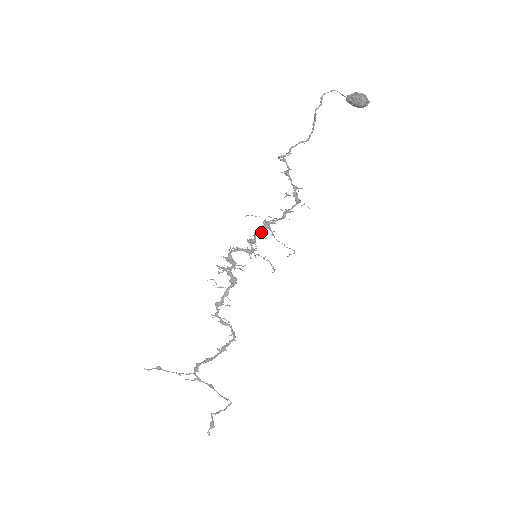
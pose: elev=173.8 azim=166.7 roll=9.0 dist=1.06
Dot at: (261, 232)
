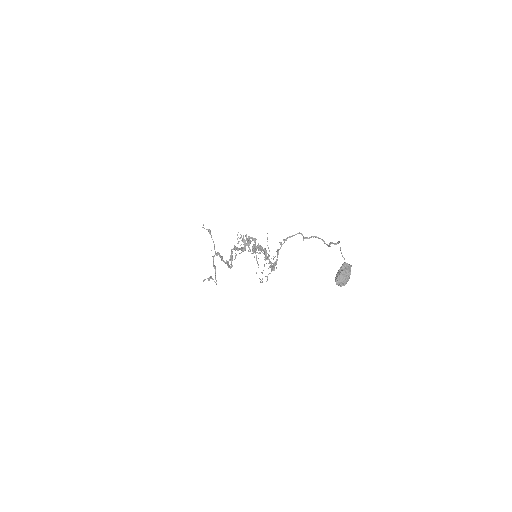
Dot at: occluded
